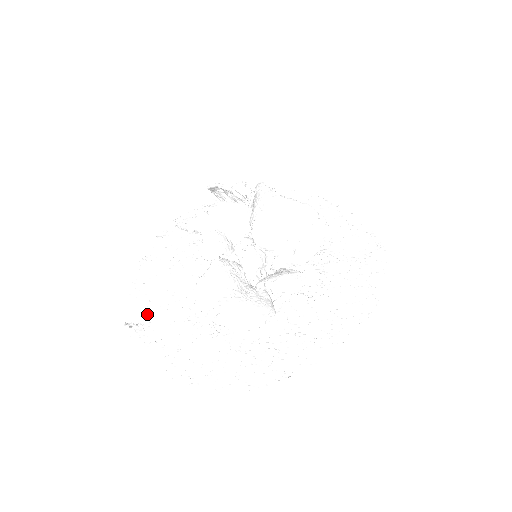
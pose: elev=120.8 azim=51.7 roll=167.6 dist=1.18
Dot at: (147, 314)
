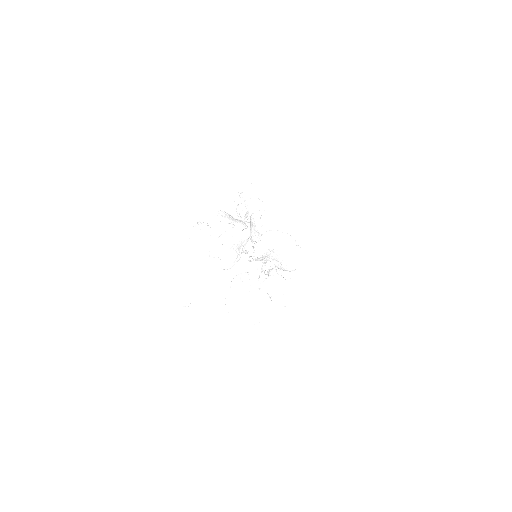
Dot at: (194, 298)
